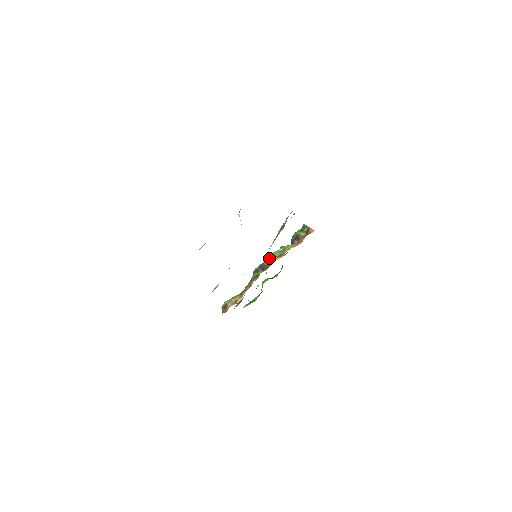
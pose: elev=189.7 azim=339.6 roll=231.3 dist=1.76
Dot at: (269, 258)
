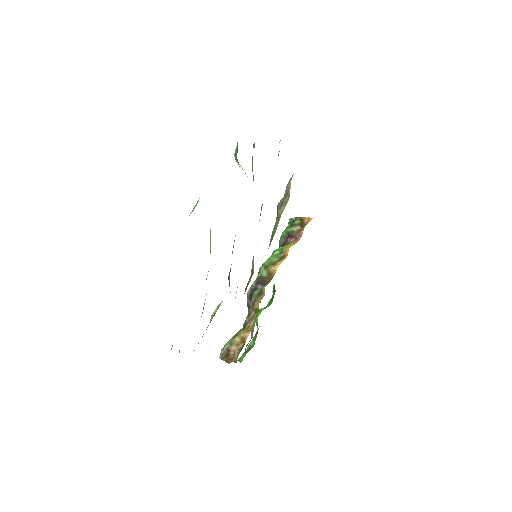
Dot at: (265, 267)
